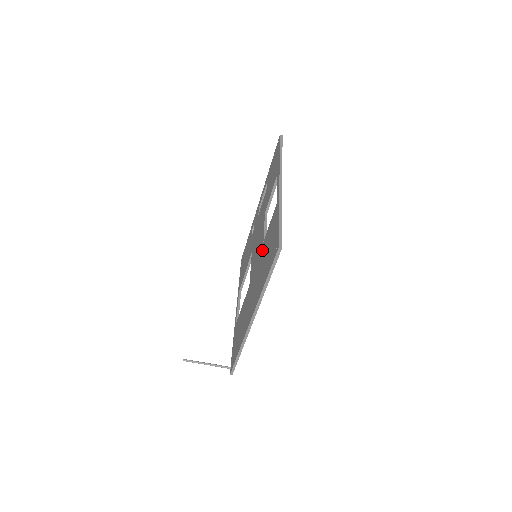
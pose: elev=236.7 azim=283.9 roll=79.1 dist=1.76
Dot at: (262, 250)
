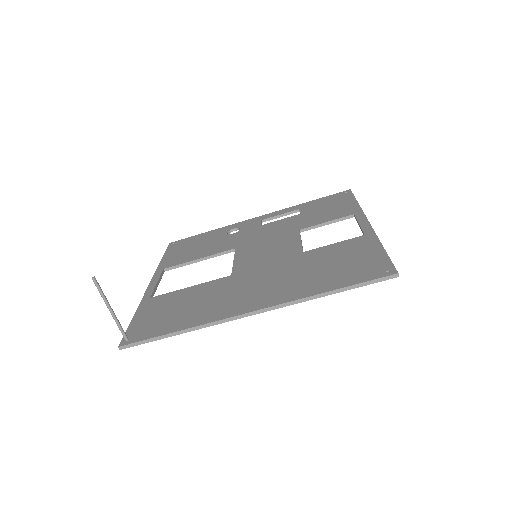
Dot at: (301, 258)
